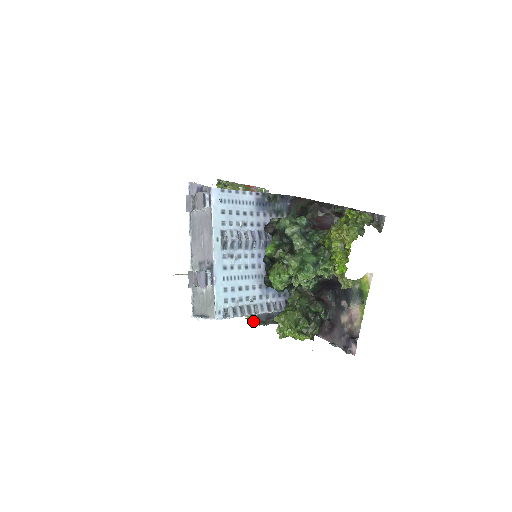
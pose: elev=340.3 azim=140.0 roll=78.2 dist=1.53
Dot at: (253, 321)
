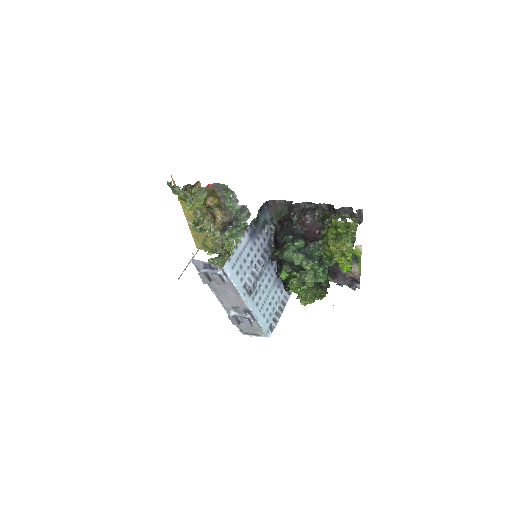
Dot at: occluded
